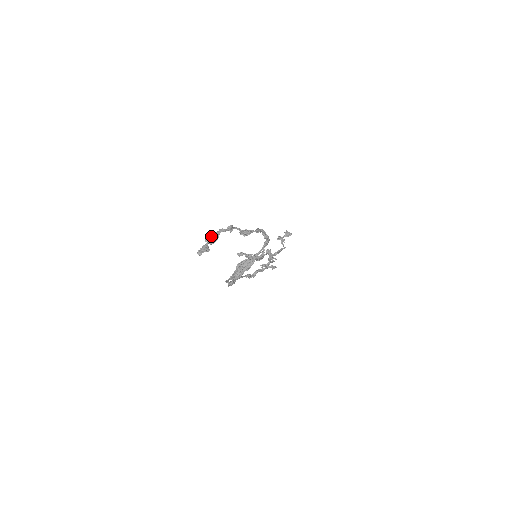
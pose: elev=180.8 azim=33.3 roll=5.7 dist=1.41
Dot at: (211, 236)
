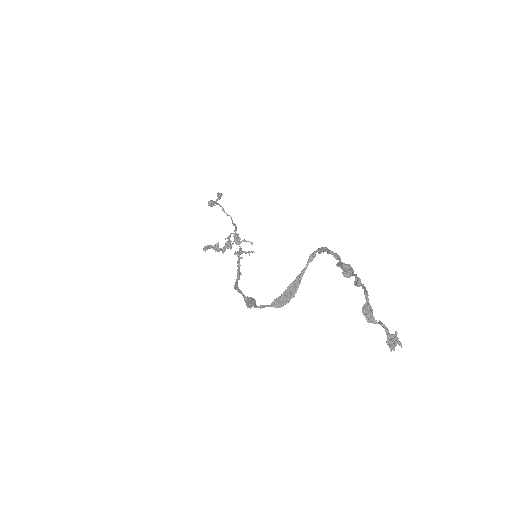
Dot at: (370, 312)
